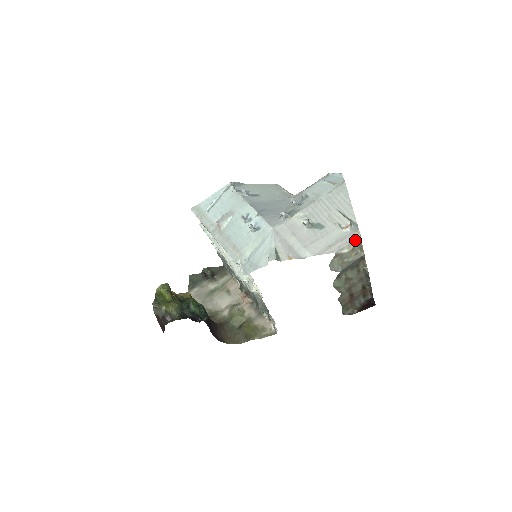
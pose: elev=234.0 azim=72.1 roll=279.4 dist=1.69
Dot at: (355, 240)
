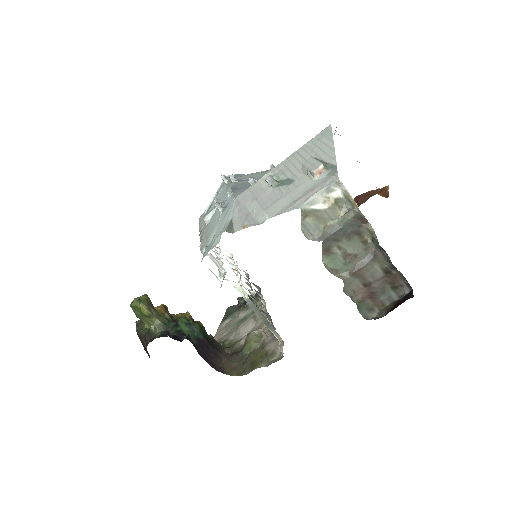
Dot at: (332, 187)
